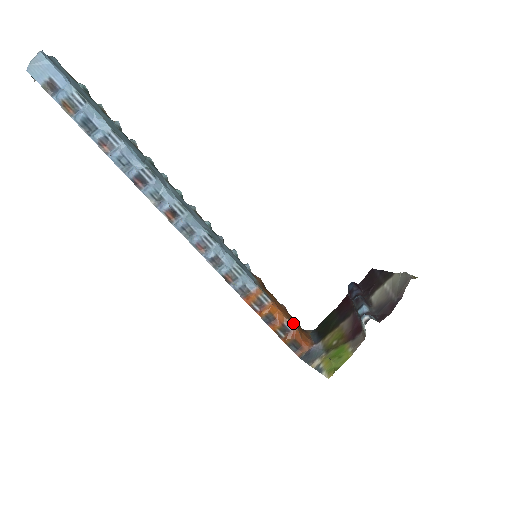
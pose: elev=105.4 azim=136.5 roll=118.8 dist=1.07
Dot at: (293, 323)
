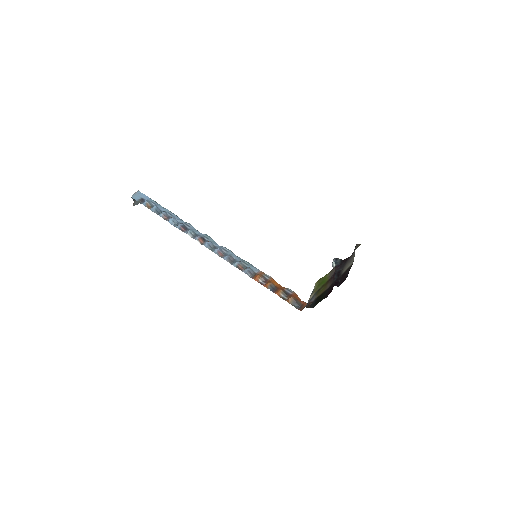
Dot at: (292, 292)
